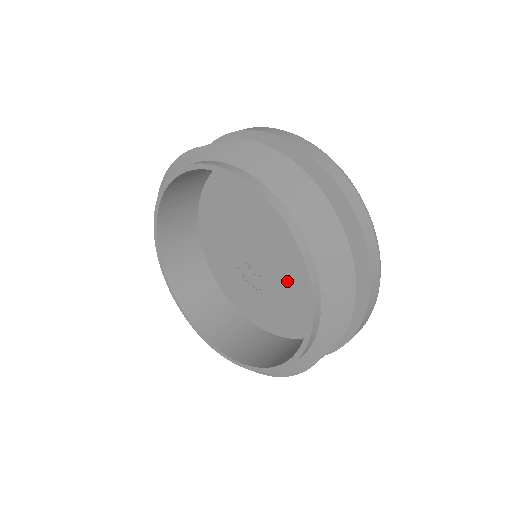
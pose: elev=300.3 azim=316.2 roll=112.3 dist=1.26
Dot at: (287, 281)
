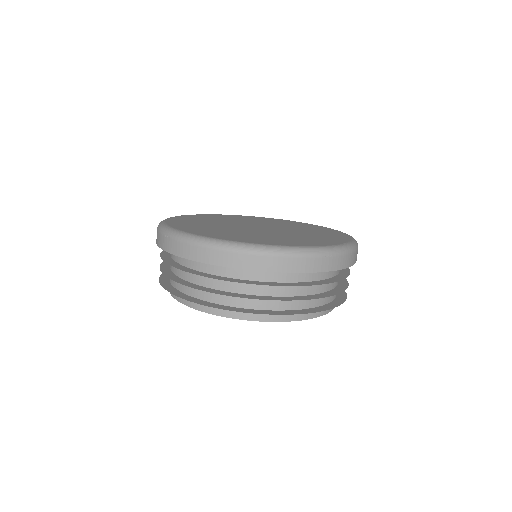
Dot at: occluded
